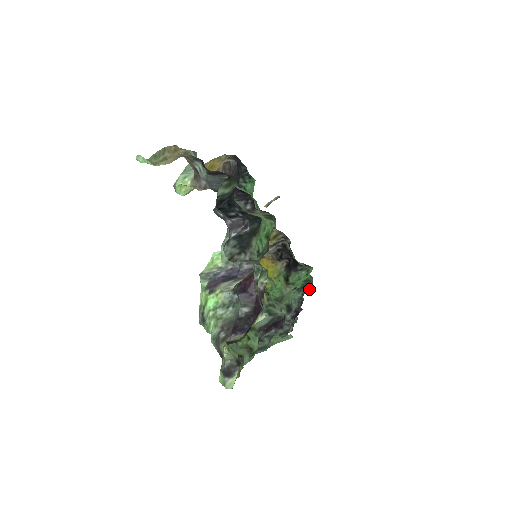
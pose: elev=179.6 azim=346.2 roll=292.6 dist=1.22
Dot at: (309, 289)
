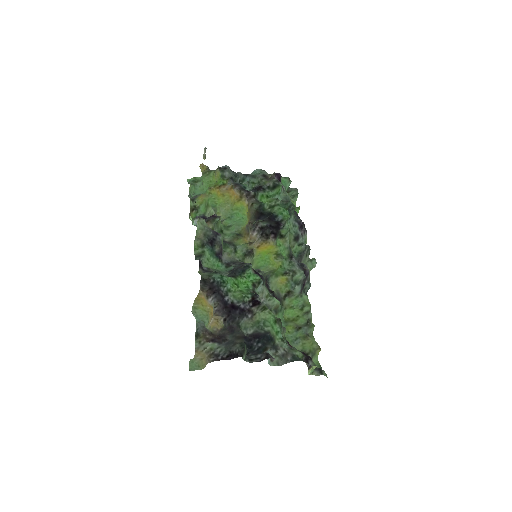
Dot at: (294, 209)
